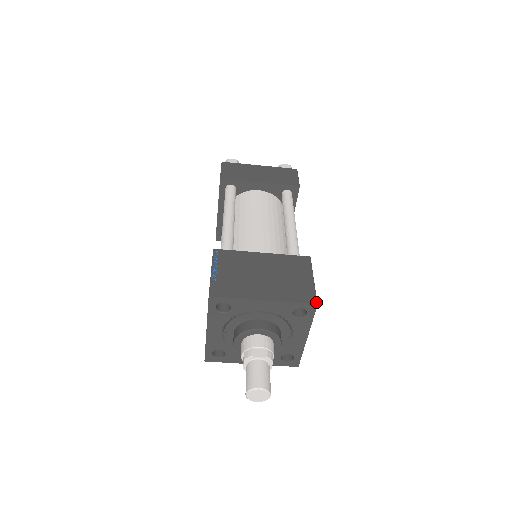
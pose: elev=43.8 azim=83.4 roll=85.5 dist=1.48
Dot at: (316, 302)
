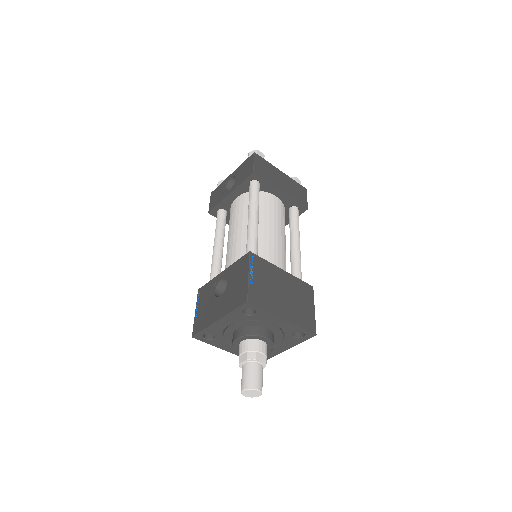
Dot at: occluded
